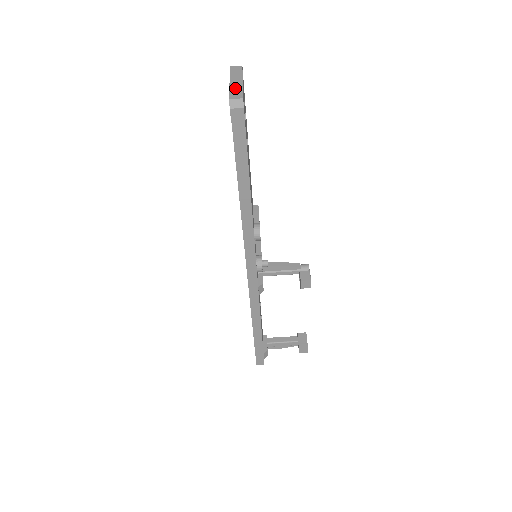
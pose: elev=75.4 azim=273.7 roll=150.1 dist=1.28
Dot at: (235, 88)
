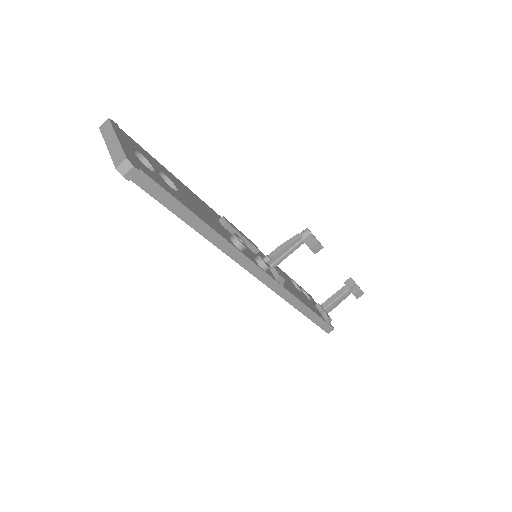
Dot at: (114, 151)
